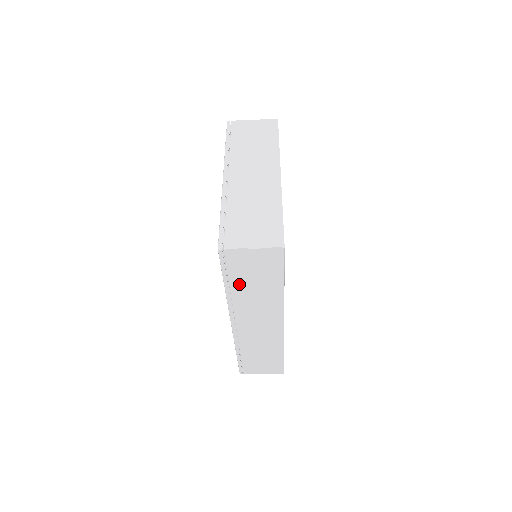
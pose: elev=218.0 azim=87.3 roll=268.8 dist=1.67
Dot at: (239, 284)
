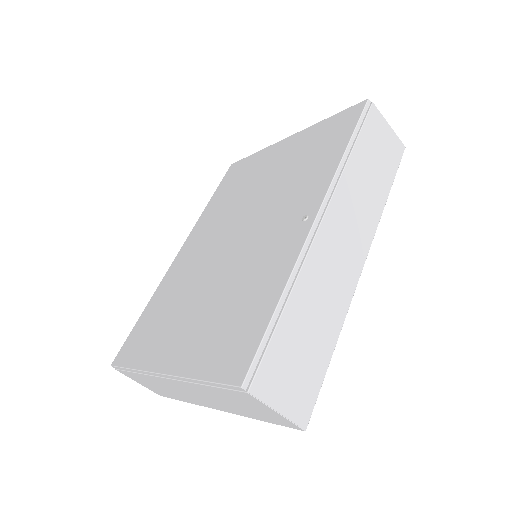
Dot at: (361, 154)
